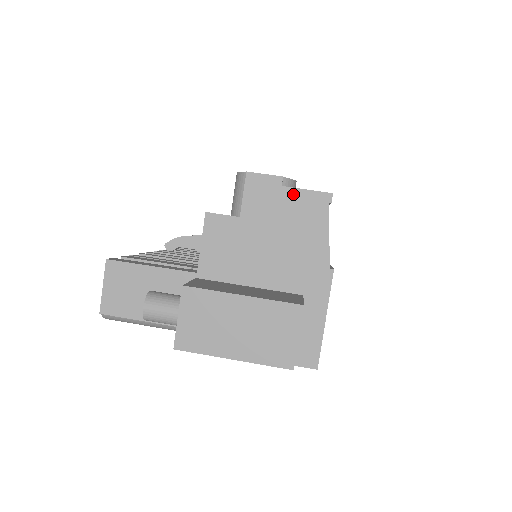
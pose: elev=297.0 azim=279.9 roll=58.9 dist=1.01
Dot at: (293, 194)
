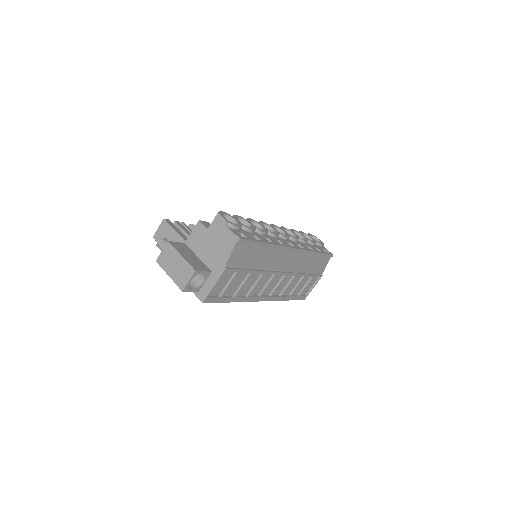
Dot at: (228, 231)
